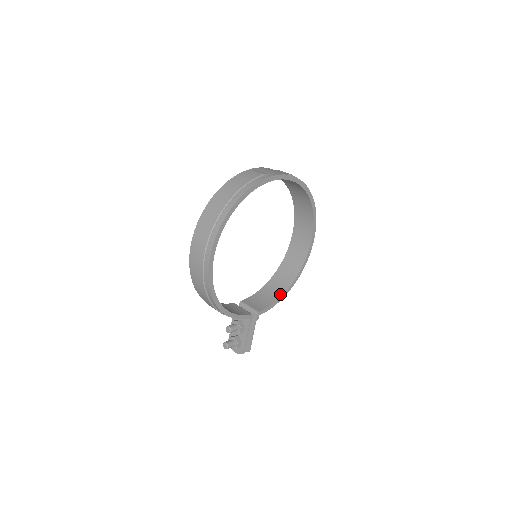
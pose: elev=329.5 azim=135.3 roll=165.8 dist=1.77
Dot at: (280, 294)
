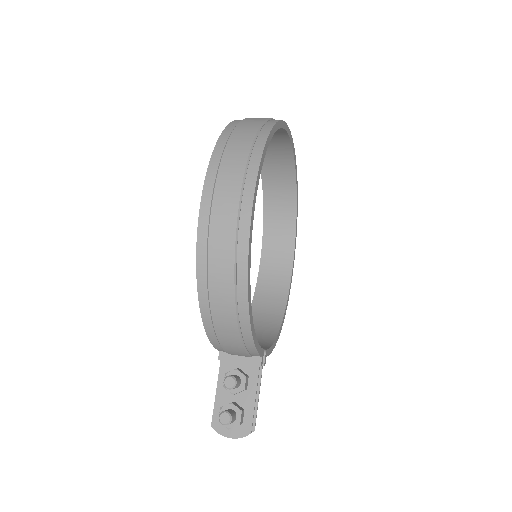
Dot at: (274, 333)
